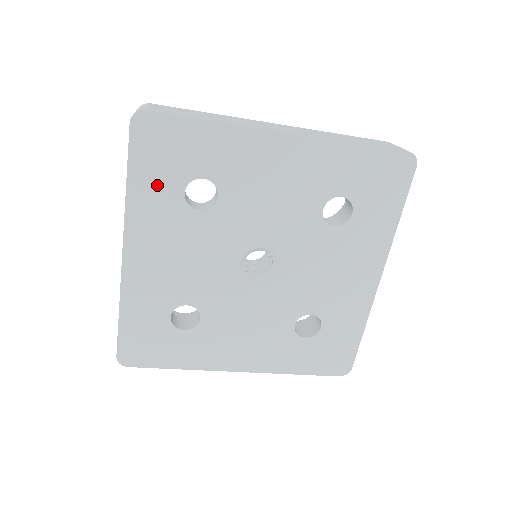
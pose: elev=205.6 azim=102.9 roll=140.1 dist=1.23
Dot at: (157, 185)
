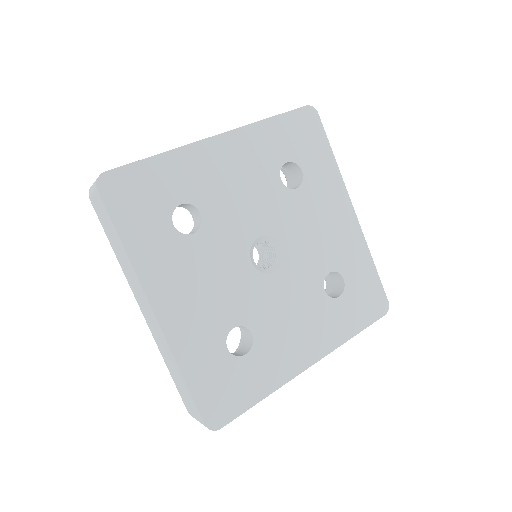
Dot at: (281, 140)
